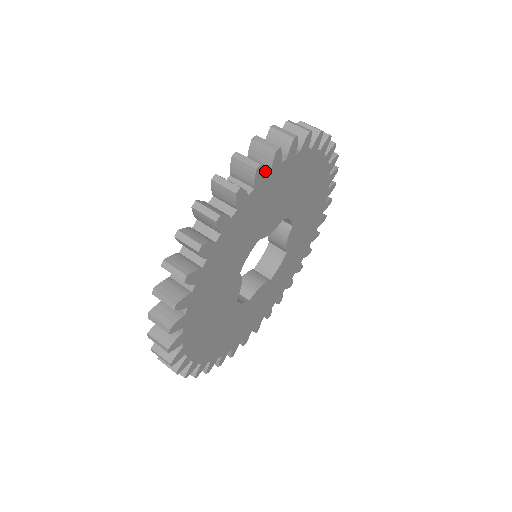
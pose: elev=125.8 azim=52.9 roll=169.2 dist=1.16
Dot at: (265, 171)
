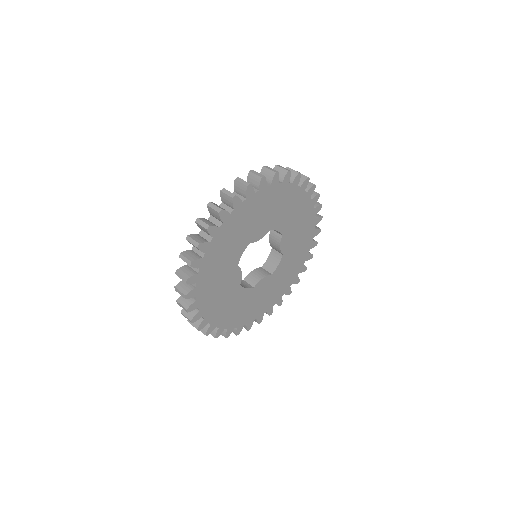
Dot at: (243, 199)
